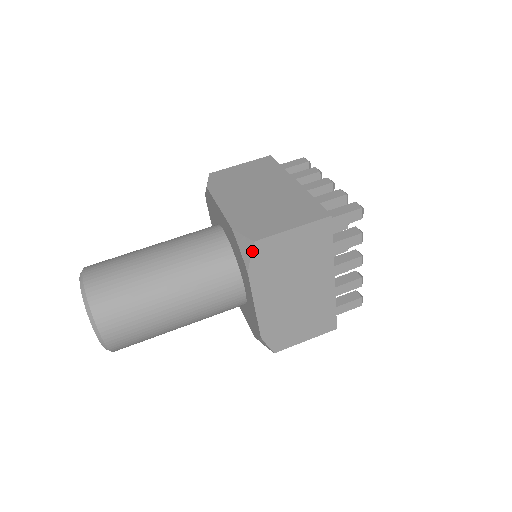
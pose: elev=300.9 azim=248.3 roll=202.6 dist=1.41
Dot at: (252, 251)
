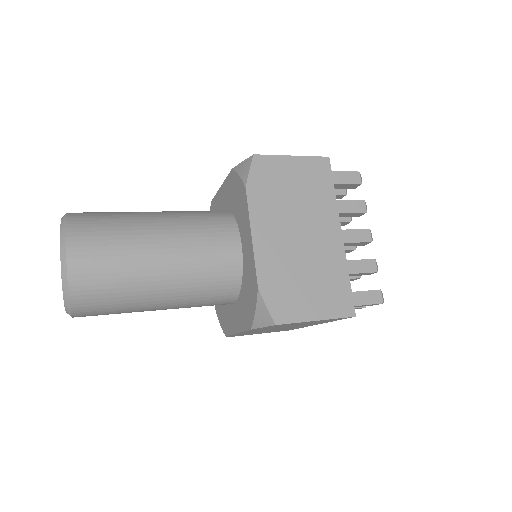
Dot at: (251, 164)
